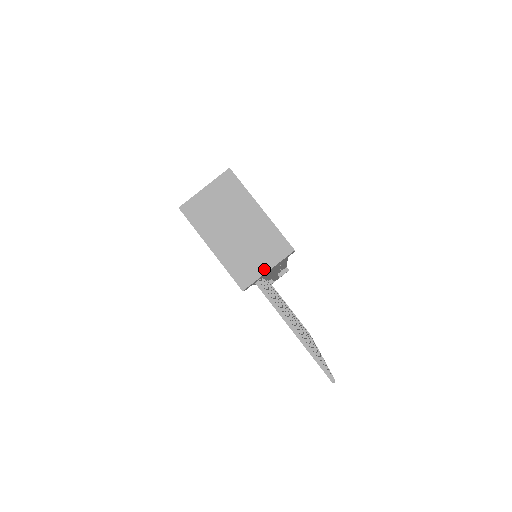
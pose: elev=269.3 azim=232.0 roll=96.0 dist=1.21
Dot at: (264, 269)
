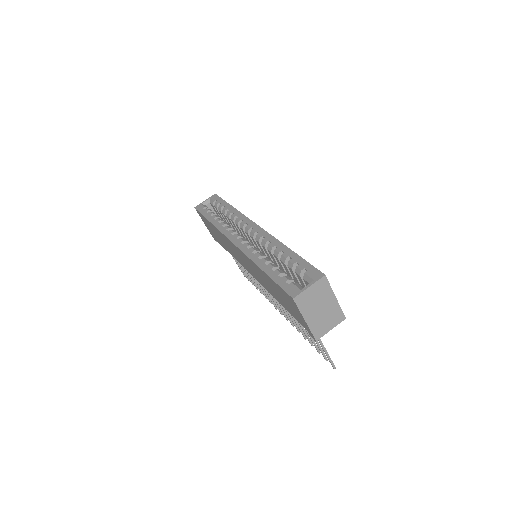
Dot at: (329, 329)
